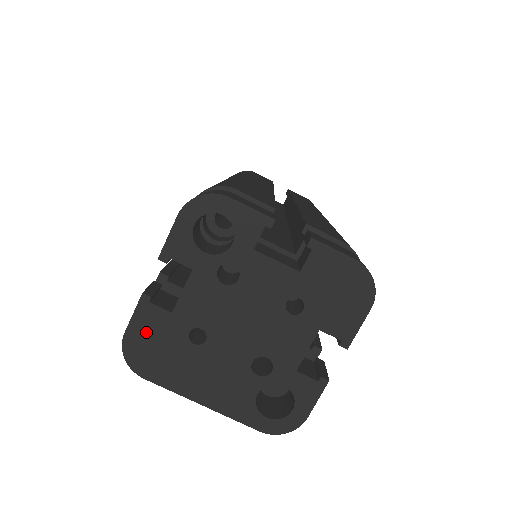
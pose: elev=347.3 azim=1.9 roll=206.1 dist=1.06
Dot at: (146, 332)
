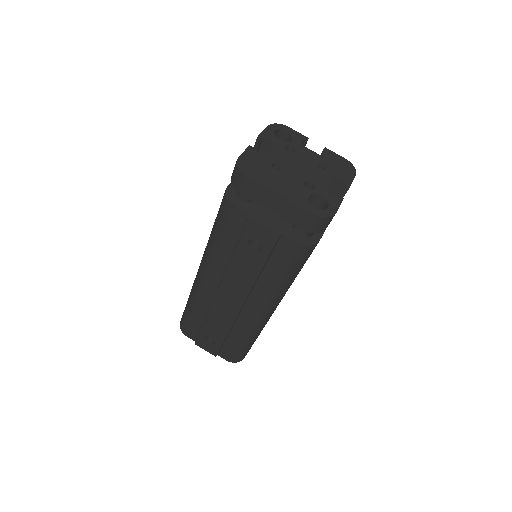
Dot at: (250, 159)
